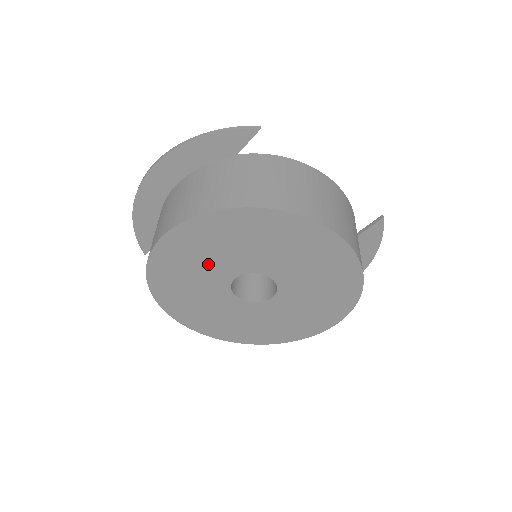
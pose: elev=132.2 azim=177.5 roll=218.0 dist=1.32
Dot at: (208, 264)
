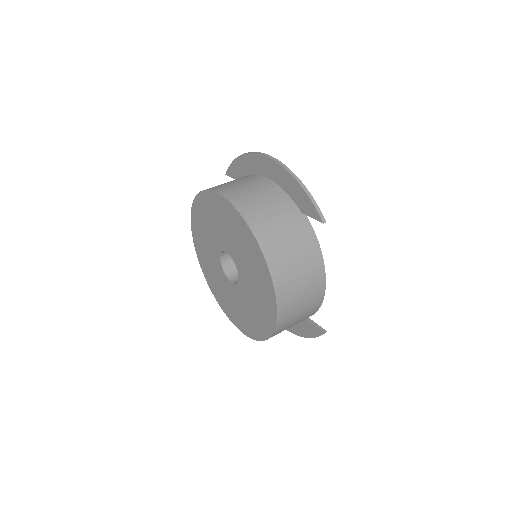
Dot at: (224, 231)
